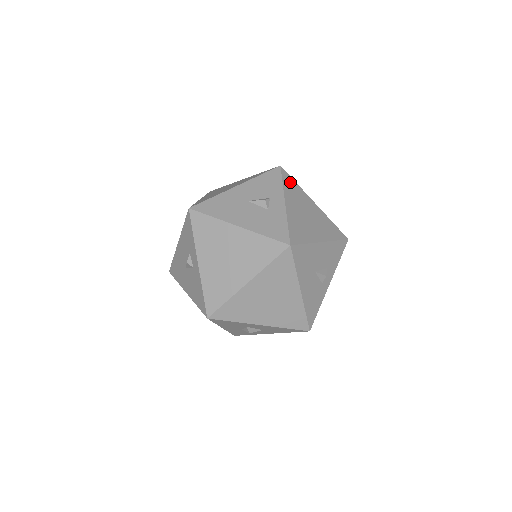
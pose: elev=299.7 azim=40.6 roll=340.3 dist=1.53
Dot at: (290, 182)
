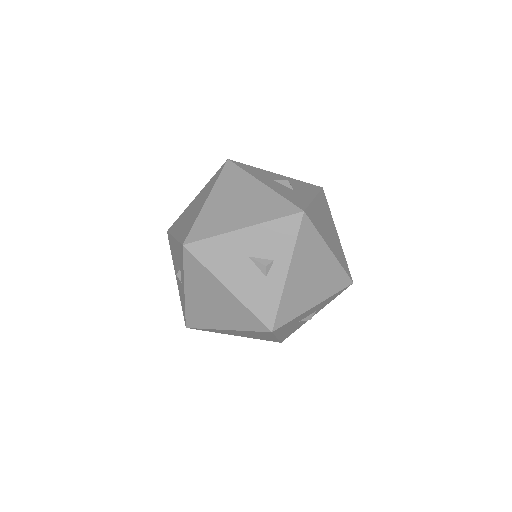
Dot at: (308, 234)
